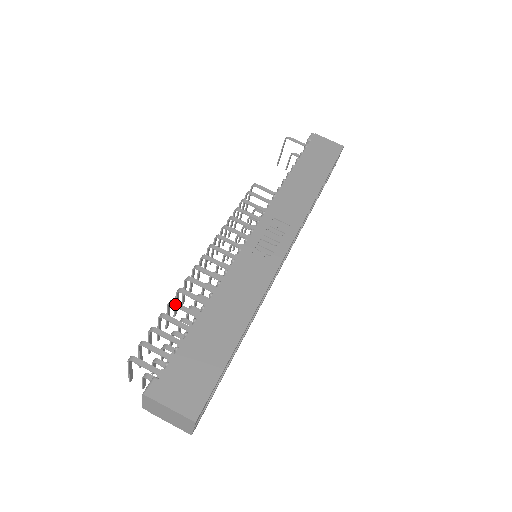
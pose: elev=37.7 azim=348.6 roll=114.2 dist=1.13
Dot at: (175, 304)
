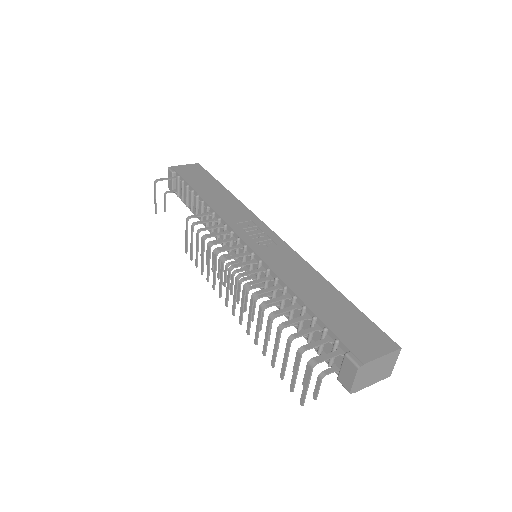
Dot at: (277, 313)
